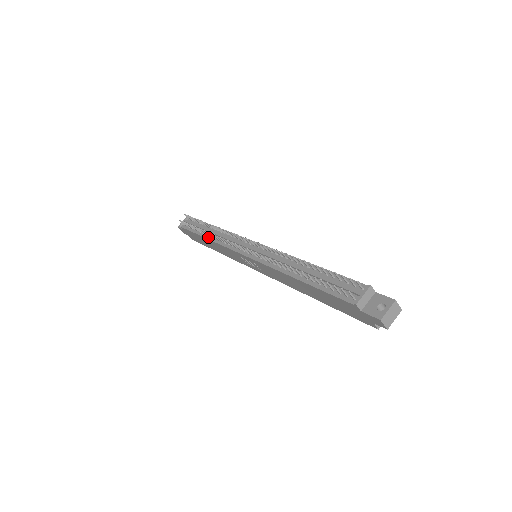
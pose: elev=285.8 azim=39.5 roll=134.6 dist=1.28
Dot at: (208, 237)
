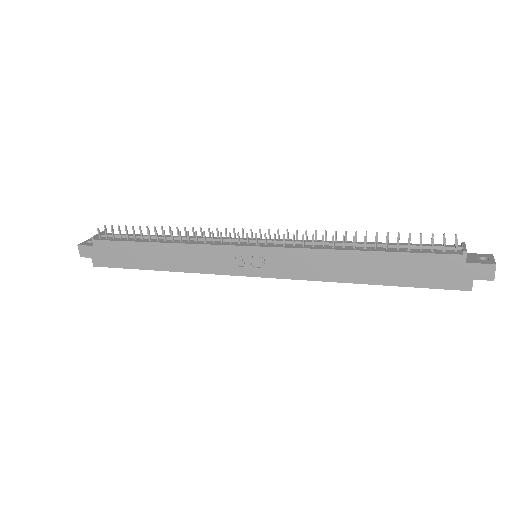
Dot at: (165, 241)
